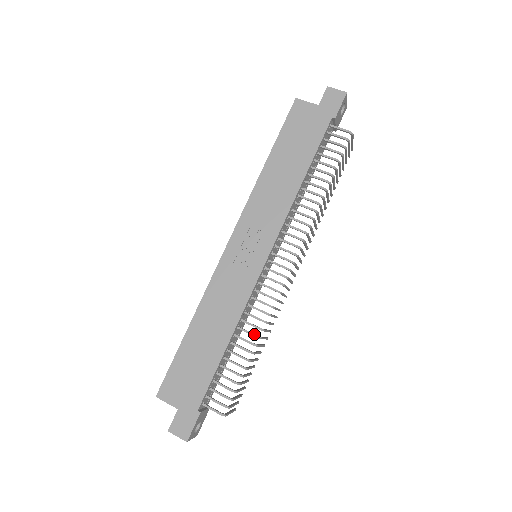
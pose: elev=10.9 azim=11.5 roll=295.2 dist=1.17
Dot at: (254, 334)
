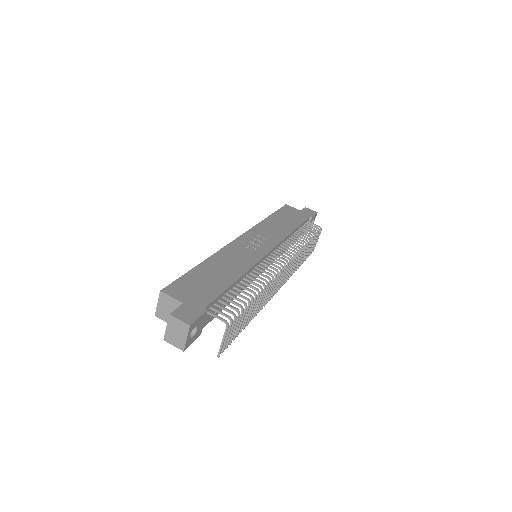
Dot at: occluded
